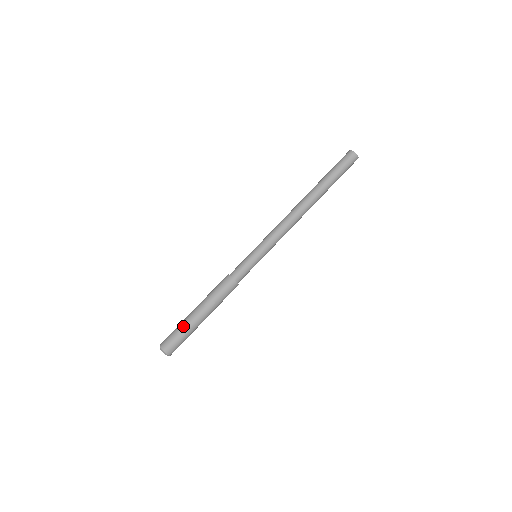
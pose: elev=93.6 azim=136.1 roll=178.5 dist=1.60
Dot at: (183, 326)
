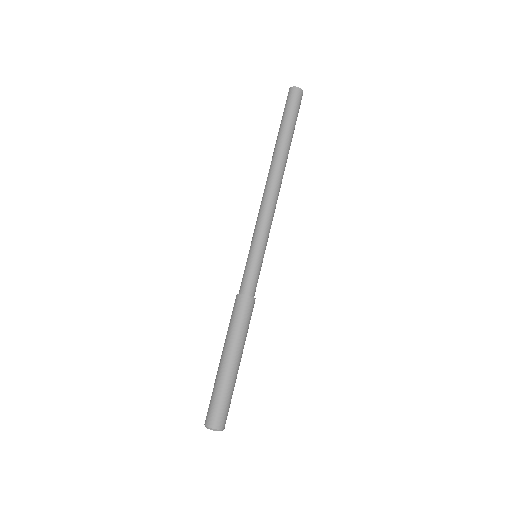
Dot at: (215, 383)
